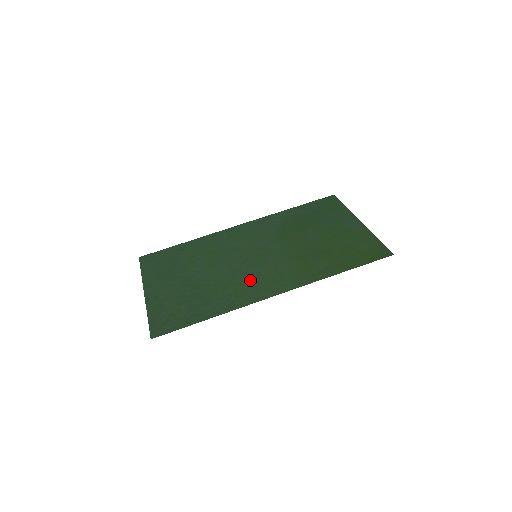
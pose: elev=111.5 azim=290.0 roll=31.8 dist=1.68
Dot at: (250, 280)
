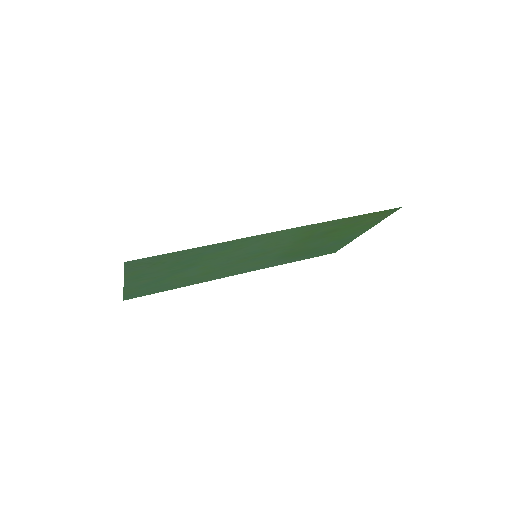
Dot at: (249, 247)
